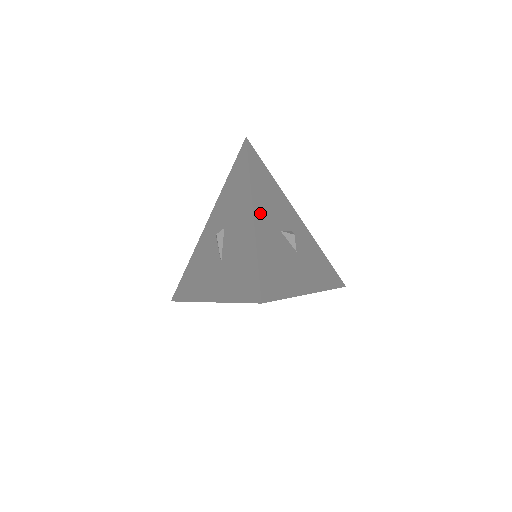
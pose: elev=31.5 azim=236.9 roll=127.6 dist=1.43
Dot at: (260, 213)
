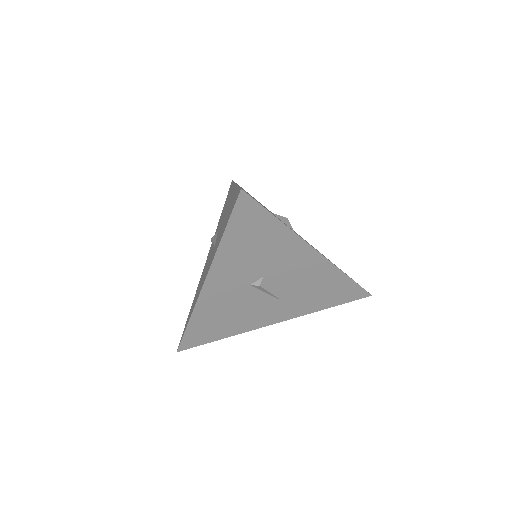
Dot at: occluded
